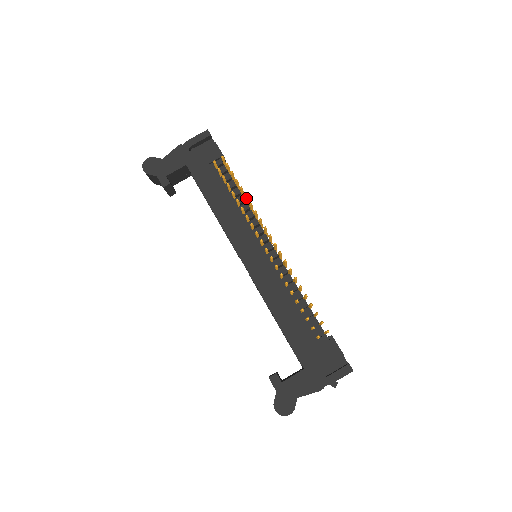
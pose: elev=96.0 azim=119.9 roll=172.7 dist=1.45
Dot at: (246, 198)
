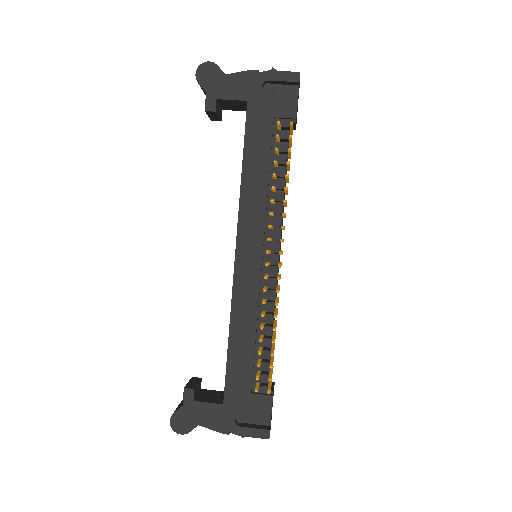
Dot at: (285, 190)
